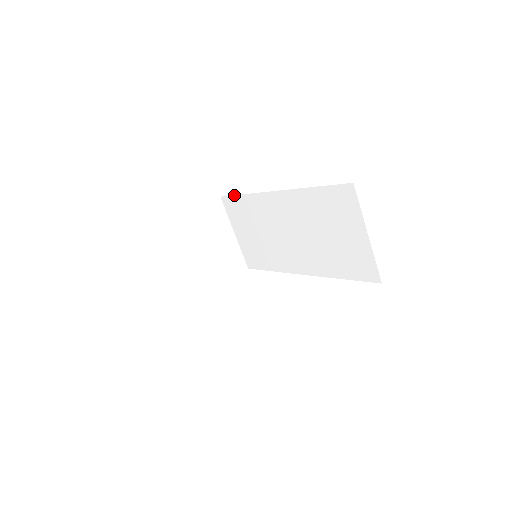
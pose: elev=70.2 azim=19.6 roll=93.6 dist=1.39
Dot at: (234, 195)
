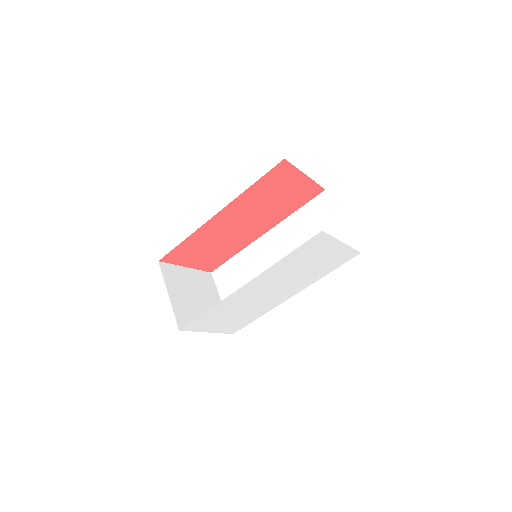
Dot at: (226, 262)
